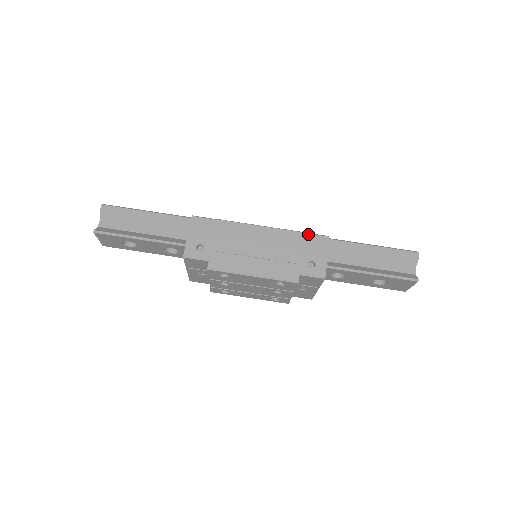
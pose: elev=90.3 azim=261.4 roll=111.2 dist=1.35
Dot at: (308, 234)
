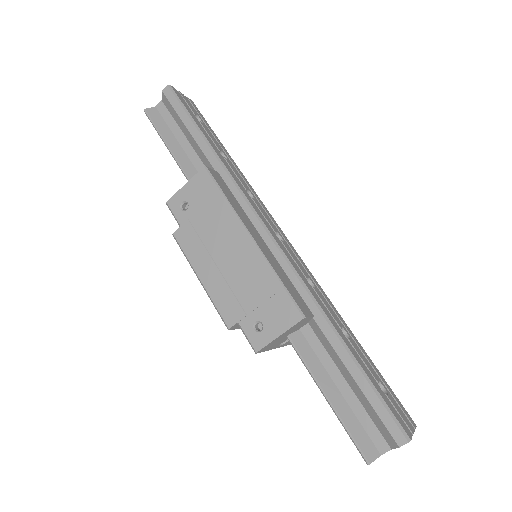
Dot at: (286, 293)
